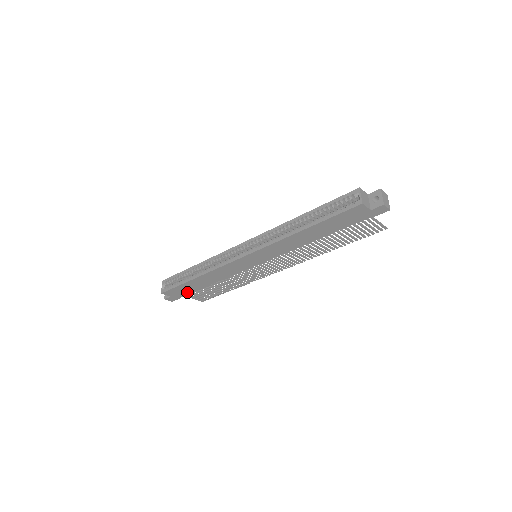
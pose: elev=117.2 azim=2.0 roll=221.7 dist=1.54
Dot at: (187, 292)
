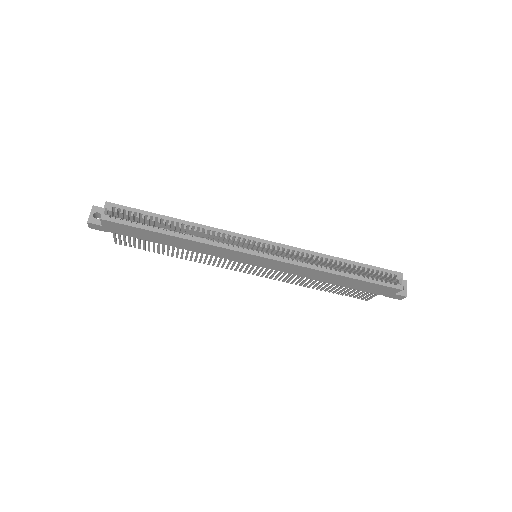
Dot at: (130, 234)
